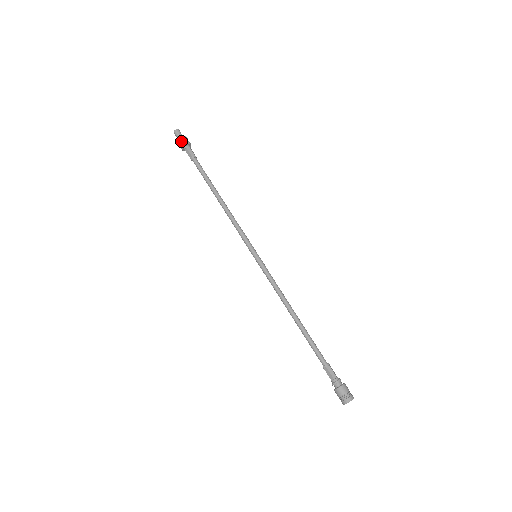
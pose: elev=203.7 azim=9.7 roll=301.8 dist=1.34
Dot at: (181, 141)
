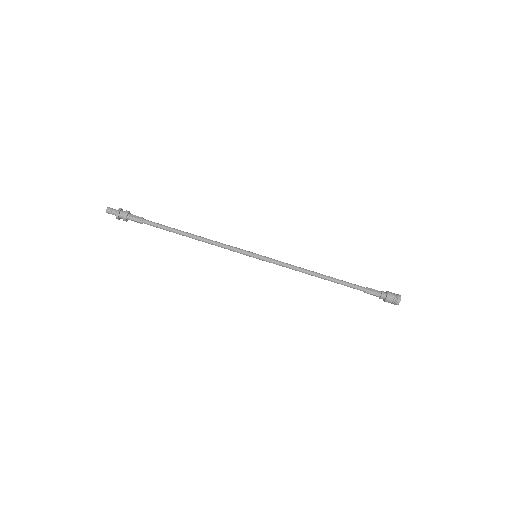
Dot at: (120, 217)
